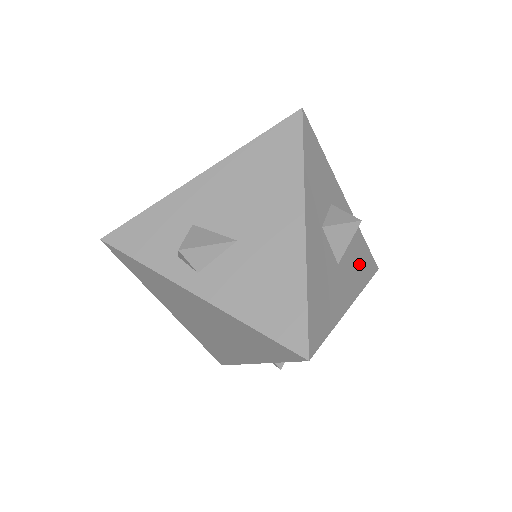
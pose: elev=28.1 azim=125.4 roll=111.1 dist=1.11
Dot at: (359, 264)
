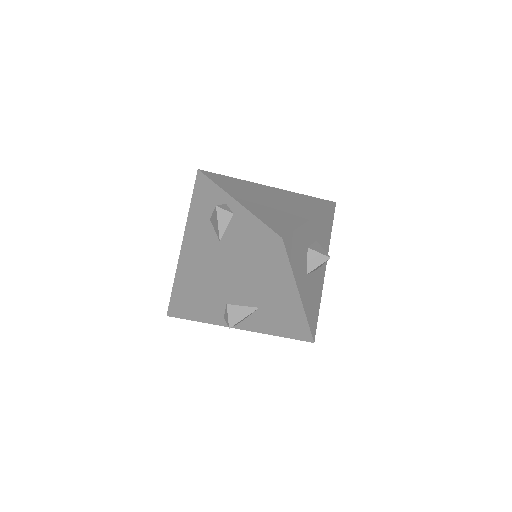
Dot at: (326, 235)
